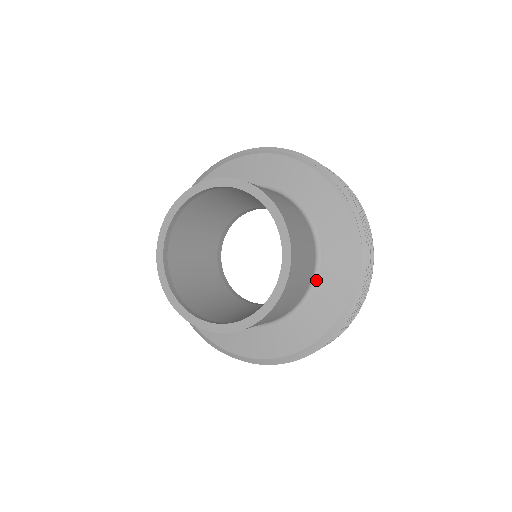
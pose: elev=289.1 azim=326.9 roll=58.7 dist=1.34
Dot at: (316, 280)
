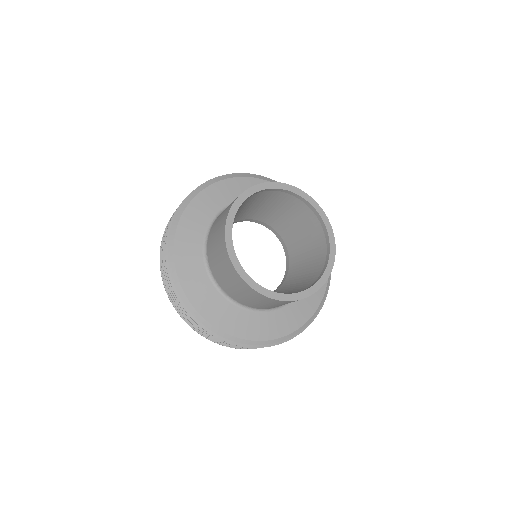
Dot at: (279, 309)
